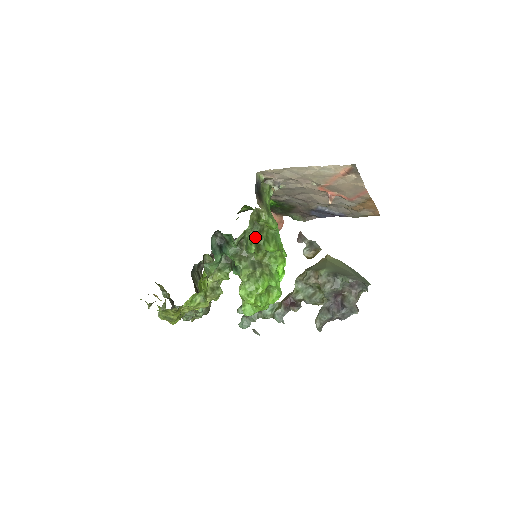
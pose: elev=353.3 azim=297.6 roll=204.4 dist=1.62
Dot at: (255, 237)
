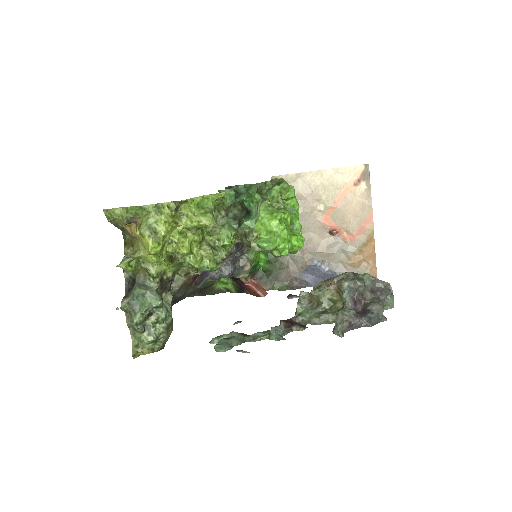
Dot at: occluded
